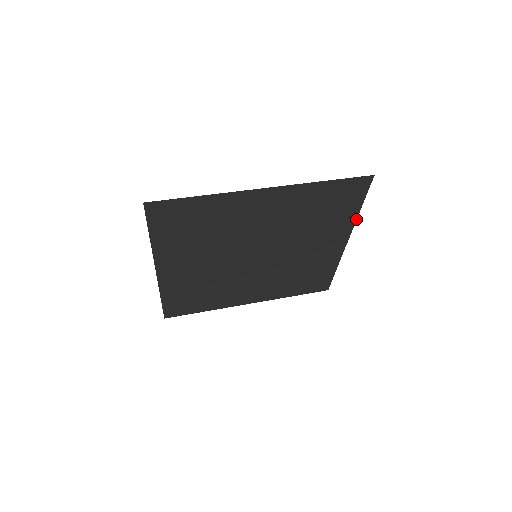
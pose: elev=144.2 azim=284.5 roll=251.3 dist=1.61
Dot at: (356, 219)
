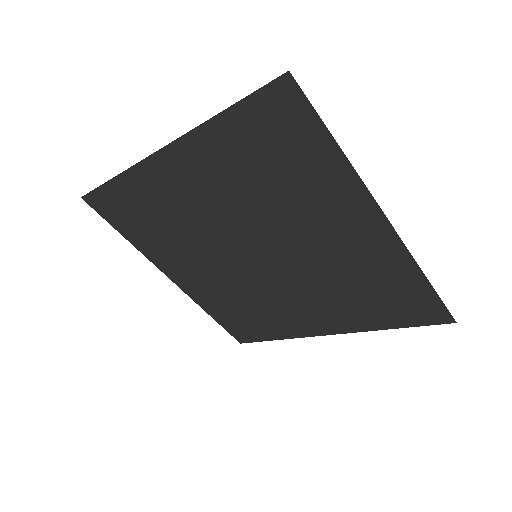
Dot at: (354, 170)
